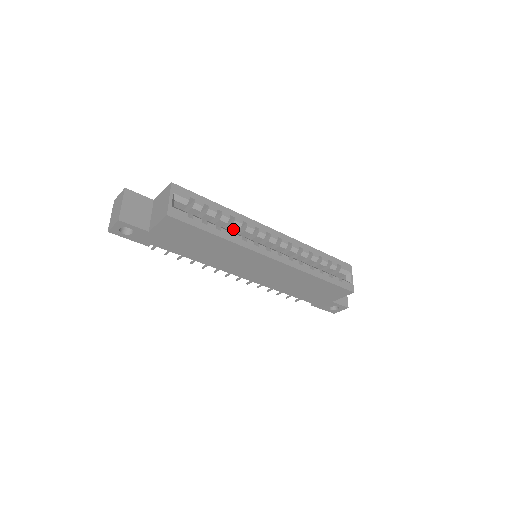
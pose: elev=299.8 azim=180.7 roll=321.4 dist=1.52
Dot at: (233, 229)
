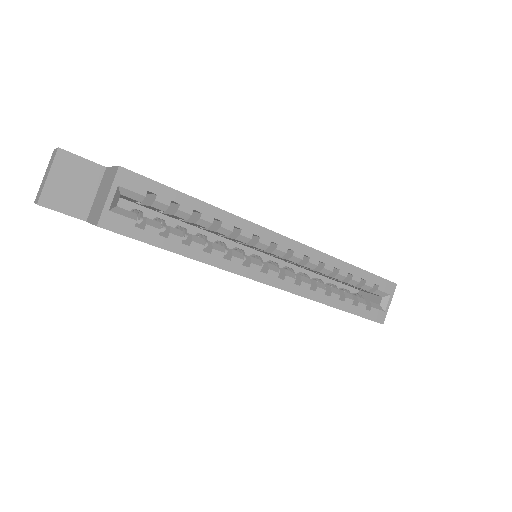
Dot at: (218, 233)
